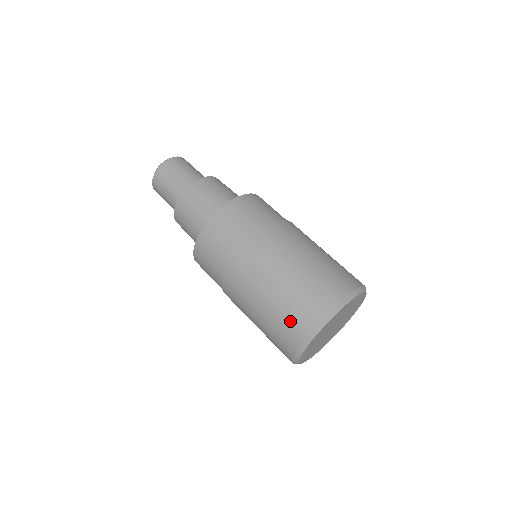
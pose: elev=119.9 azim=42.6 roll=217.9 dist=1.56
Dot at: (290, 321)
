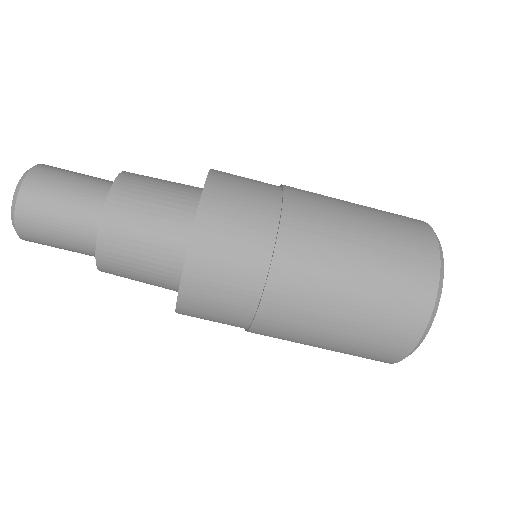
Dot at: (382, 342)
